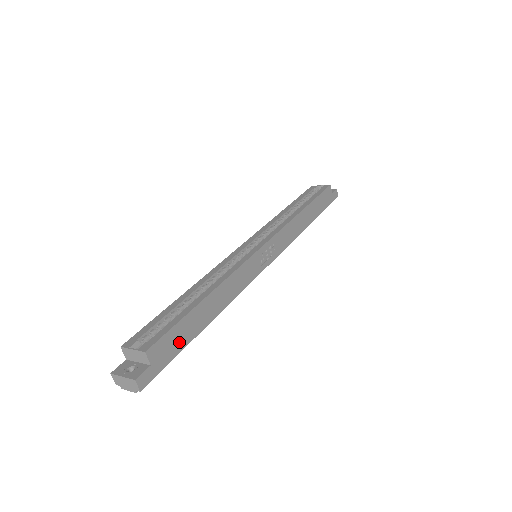
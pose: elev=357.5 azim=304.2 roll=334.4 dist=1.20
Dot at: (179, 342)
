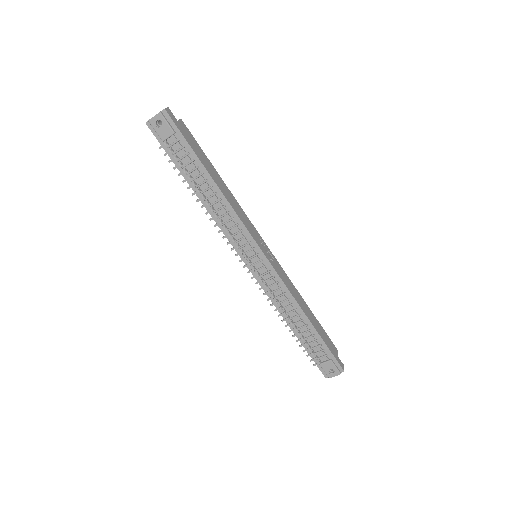
Dot at: (194, 147)
